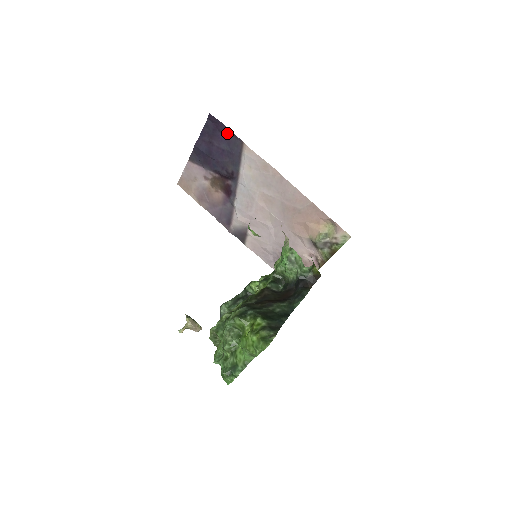
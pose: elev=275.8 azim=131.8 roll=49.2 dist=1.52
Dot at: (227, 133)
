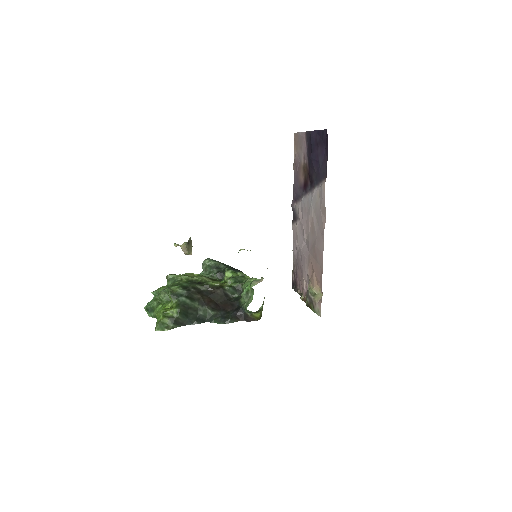
Dot at: (327, 156)
